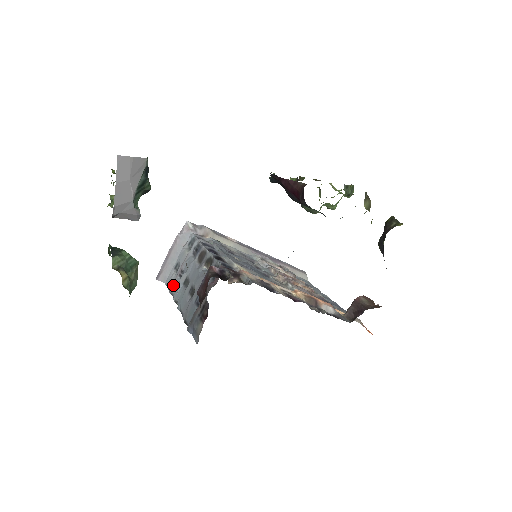
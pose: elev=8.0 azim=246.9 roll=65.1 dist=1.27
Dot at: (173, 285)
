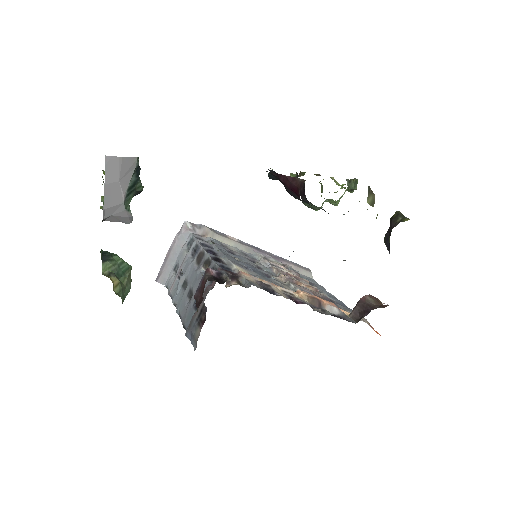
Dot at: (172, 287)
